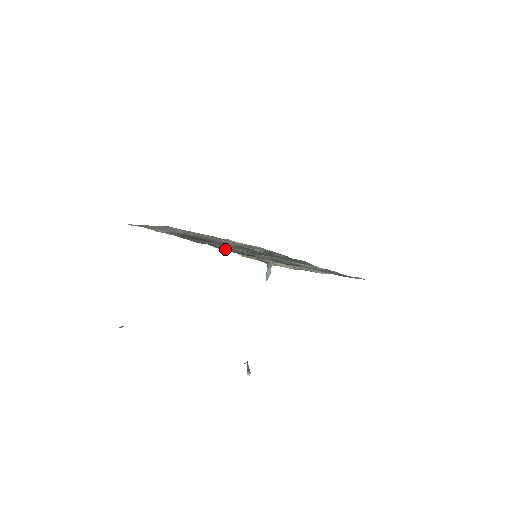
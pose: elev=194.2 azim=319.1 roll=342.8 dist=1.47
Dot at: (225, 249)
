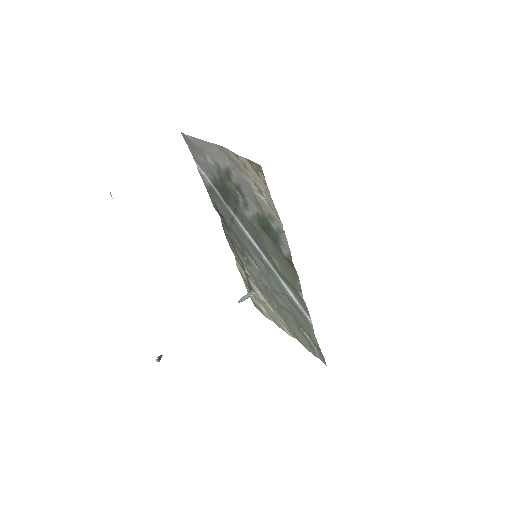
Dot at: (232, 239)
